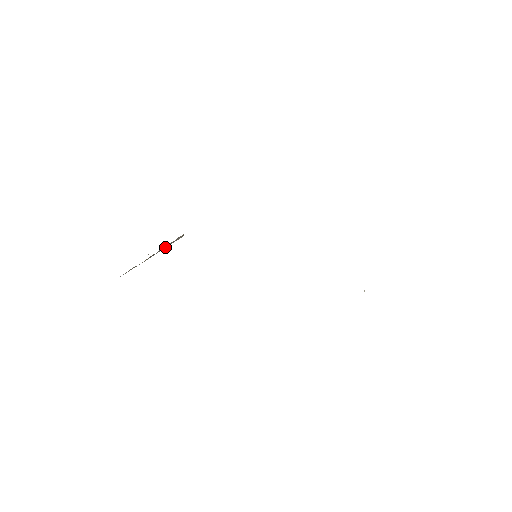
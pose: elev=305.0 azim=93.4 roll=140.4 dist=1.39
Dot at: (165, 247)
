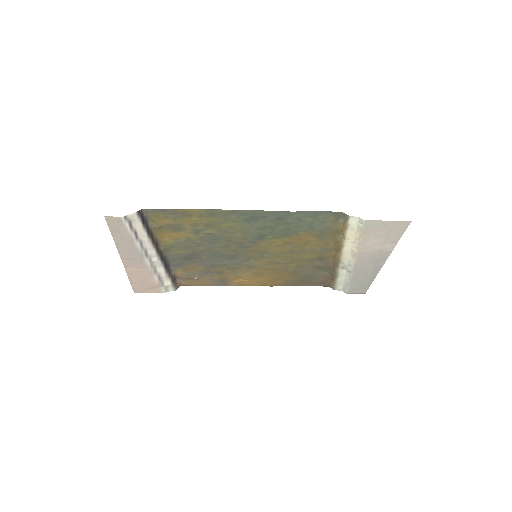
Dot at: (165, 268)
